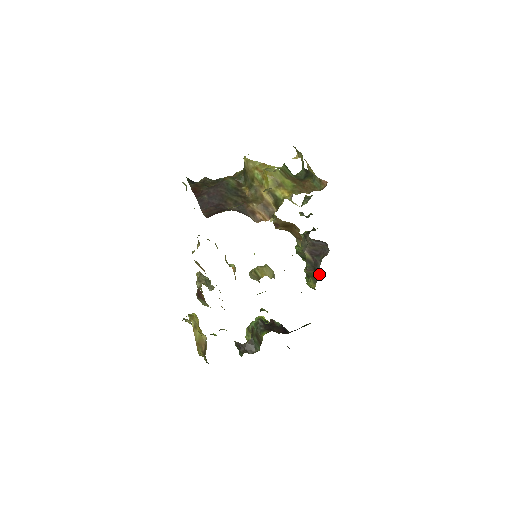
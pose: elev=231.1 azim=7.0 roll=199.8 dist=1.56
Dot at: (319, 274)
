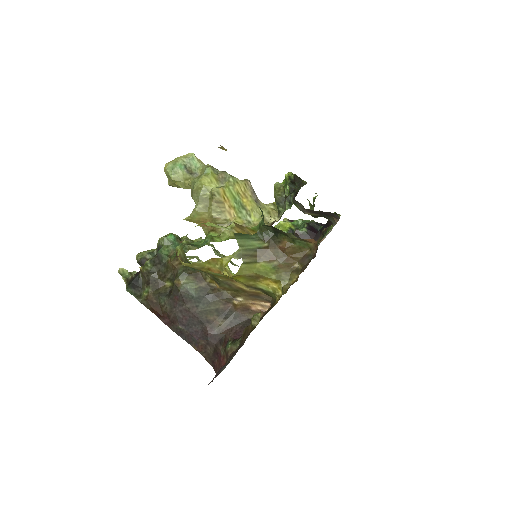
Dot at: occluded
